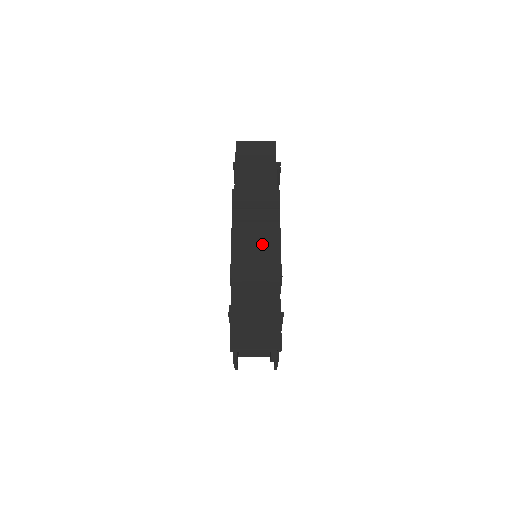
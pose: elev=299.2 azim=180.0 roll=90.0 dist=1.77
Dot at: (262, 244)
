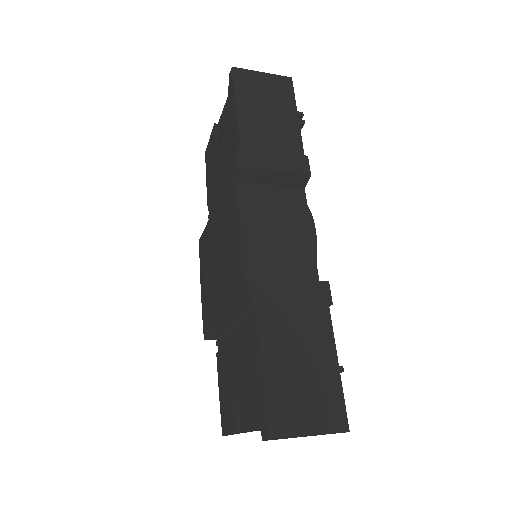
Dot at: (290, 245)
